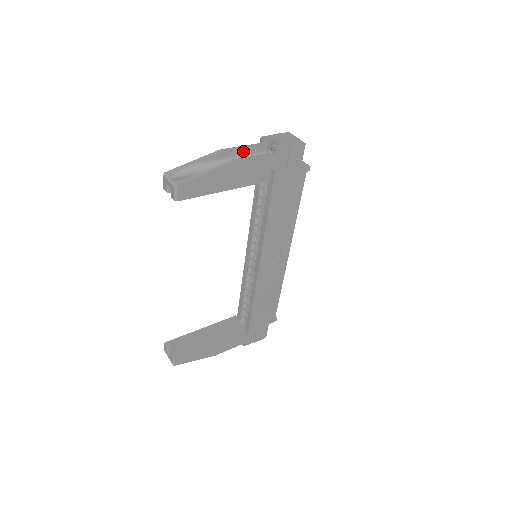
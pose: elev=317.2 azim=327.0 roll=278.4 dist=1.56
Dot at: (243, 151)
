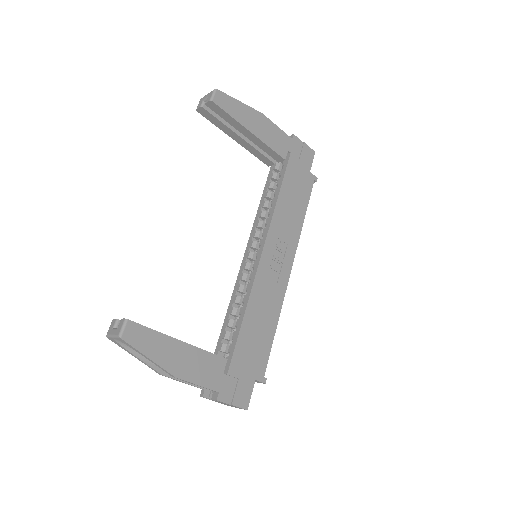
Dot at: occluded
